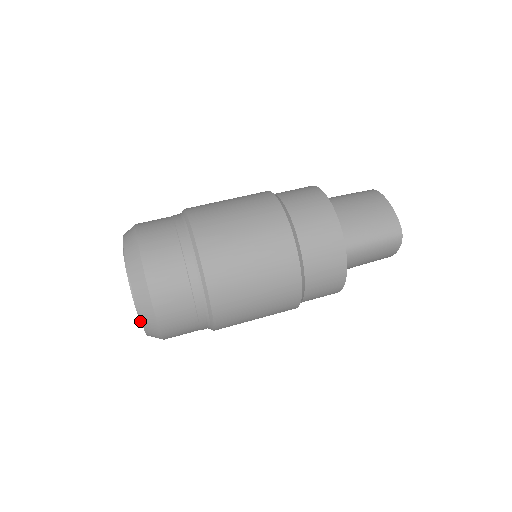
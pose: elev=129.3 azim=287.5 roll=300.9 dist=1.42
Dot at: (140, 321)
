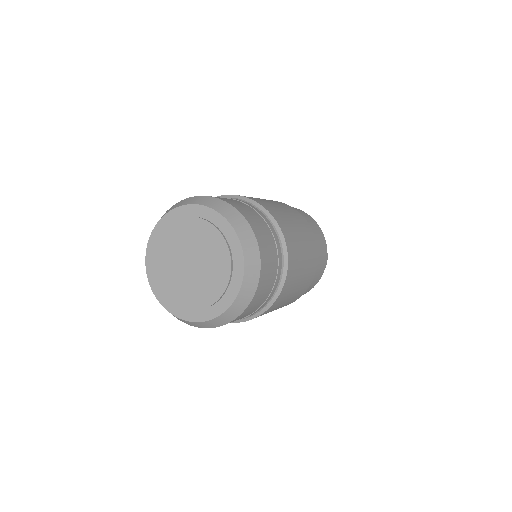
Dot at: (218, 230)
